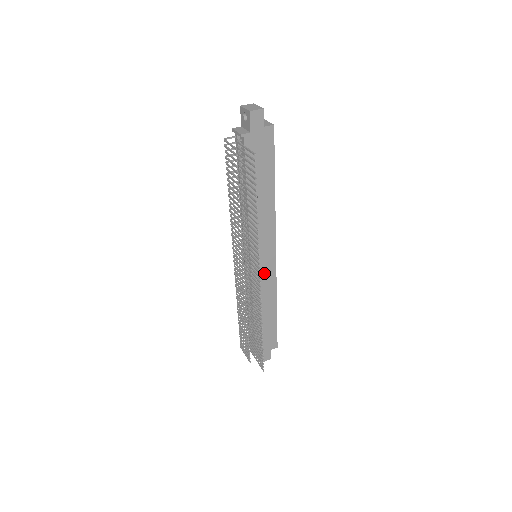
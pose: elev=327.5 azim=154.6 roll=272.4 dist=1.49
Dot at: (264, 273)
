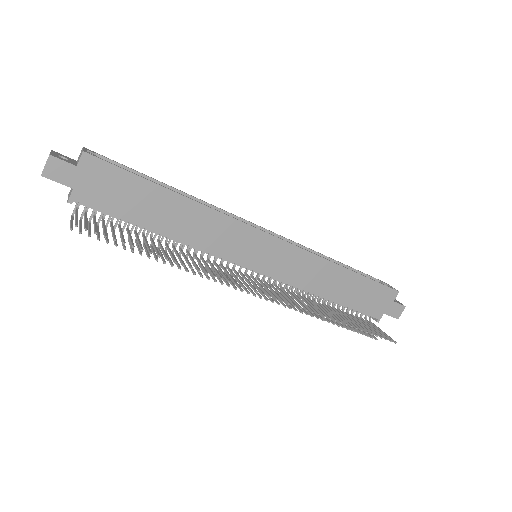
Dot at: (284, 261)
